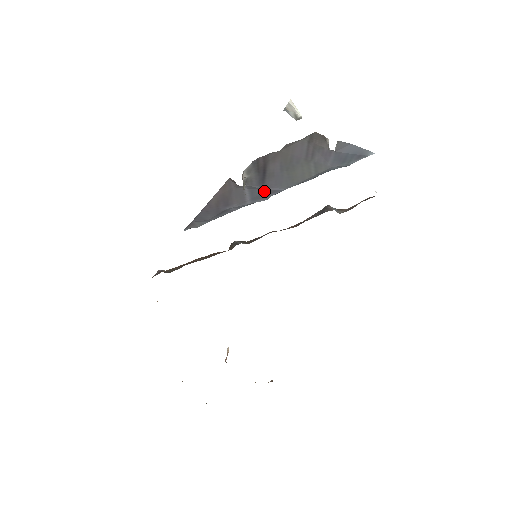
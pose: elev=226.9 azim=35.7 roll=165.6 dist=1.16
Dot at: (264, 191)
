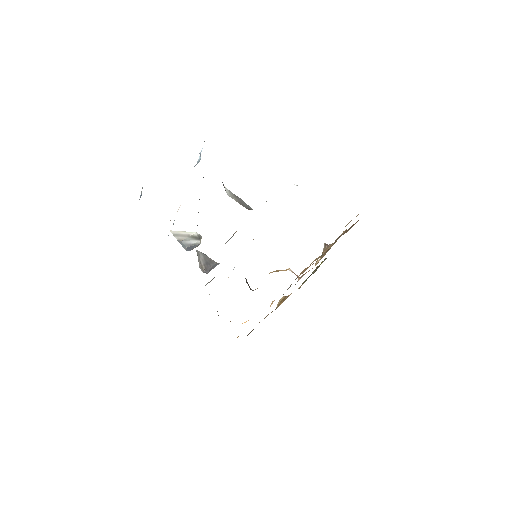
Dot at: occluded
